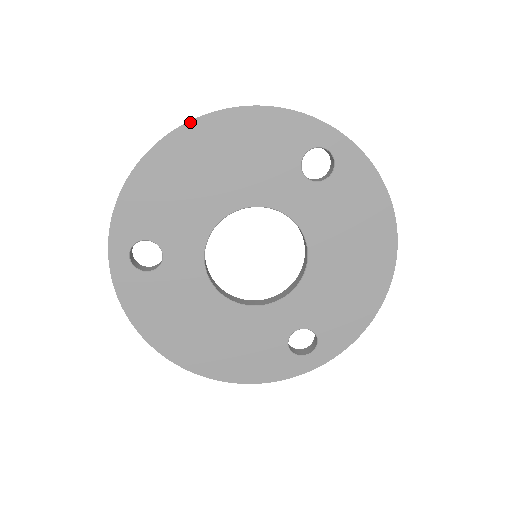
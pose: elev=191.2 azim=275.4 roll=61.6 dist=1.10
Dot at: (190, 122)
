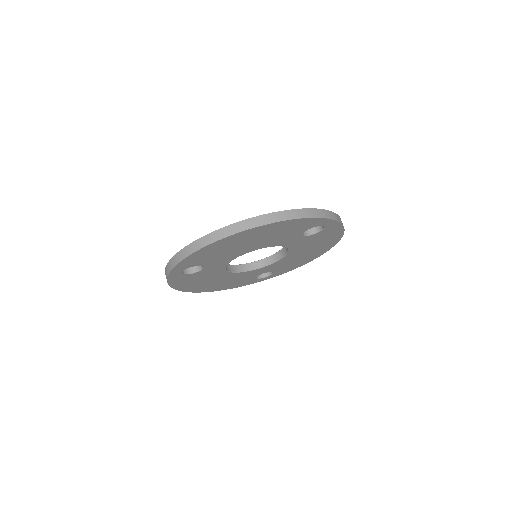
Dot at: (248, 230)
